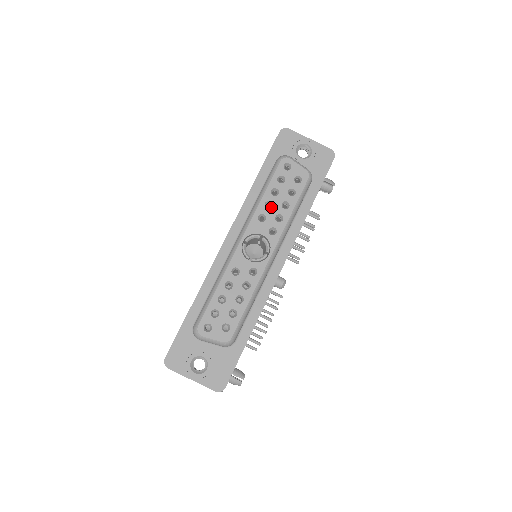
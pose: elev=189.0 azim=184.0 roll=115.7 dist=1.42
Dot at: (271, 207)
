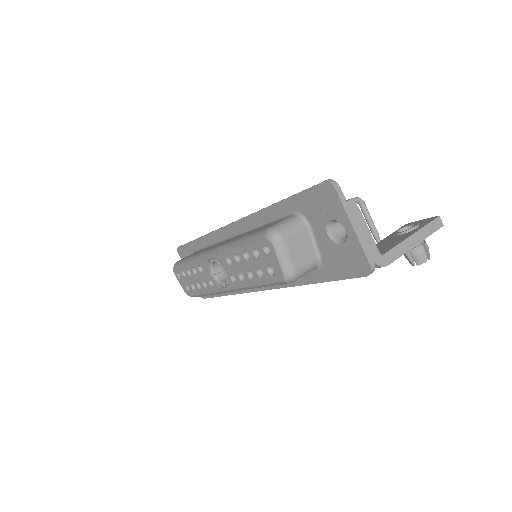
Dot at: (239, 262)
